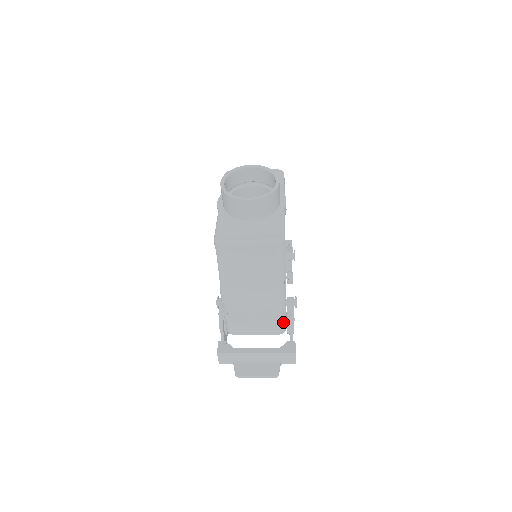
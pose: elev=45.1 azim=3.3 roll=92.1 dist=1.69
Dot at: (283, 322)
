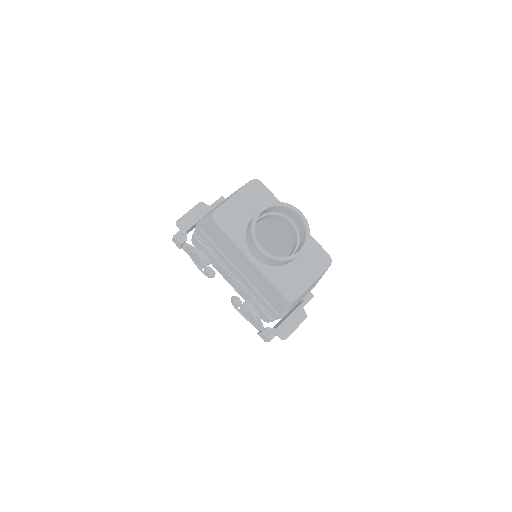
Dot at: occluded
